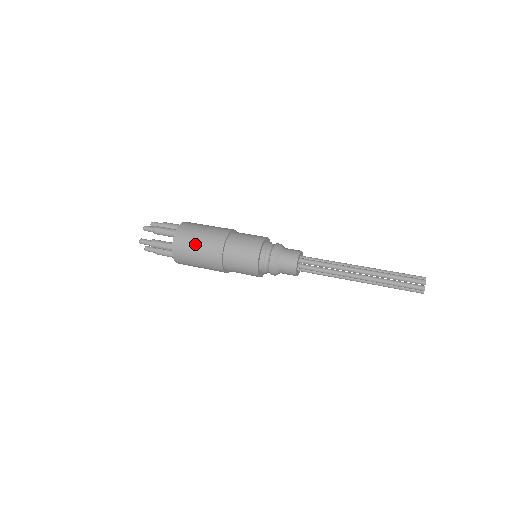
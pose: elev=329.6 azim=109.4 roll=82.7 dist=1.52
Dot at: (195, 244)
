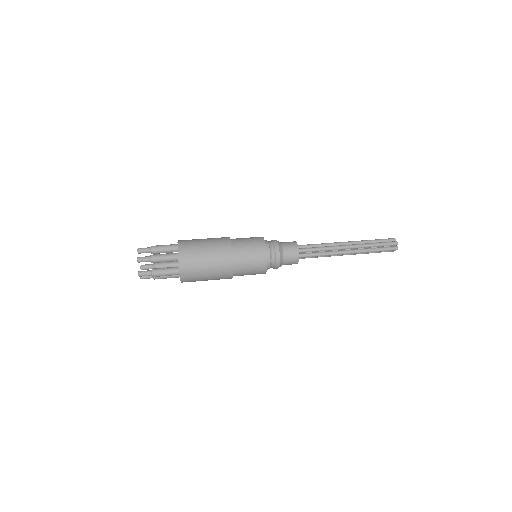
Dot at: (204, 265)
